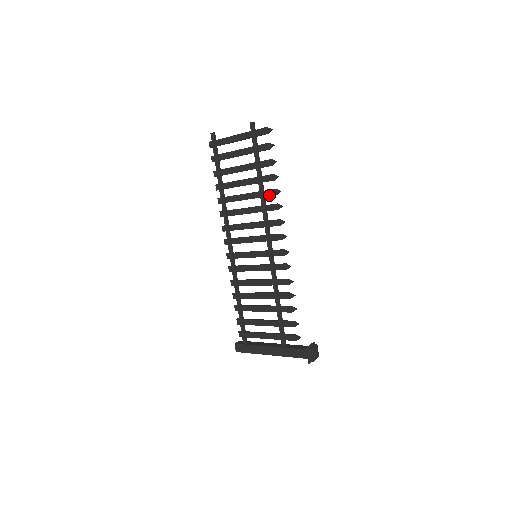
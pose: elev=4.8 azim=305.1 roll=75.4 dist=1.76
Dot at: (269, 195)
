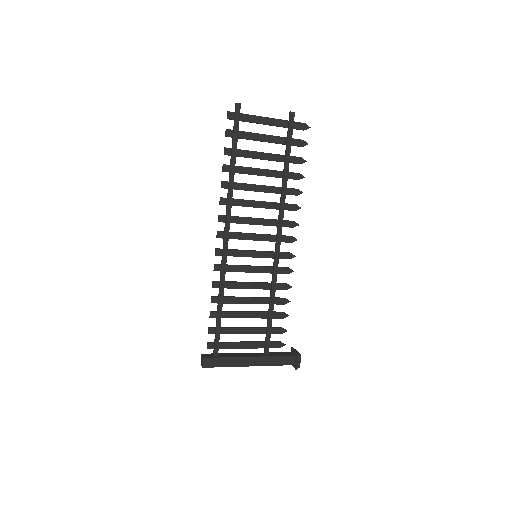
Dot at: (290, 194)
